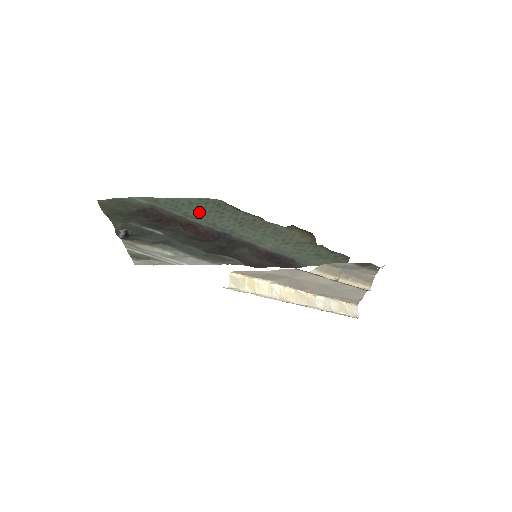
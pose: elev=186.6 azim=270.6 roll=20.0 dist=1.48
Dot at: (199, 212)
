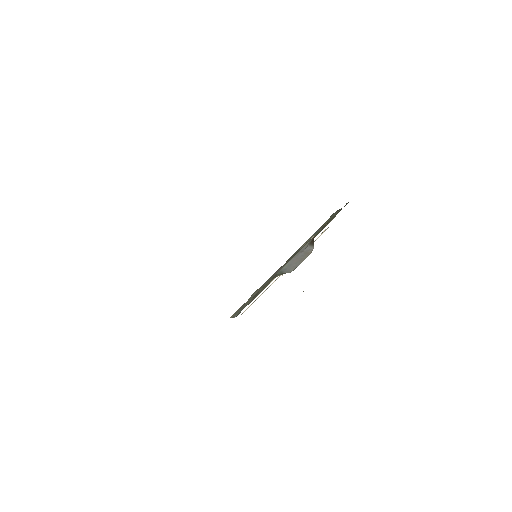
Dot at: occluded
